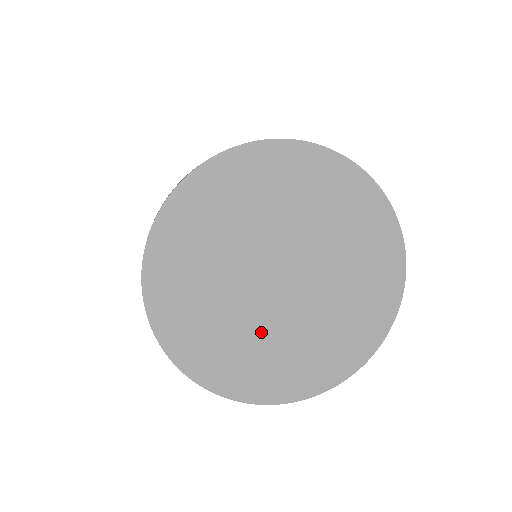
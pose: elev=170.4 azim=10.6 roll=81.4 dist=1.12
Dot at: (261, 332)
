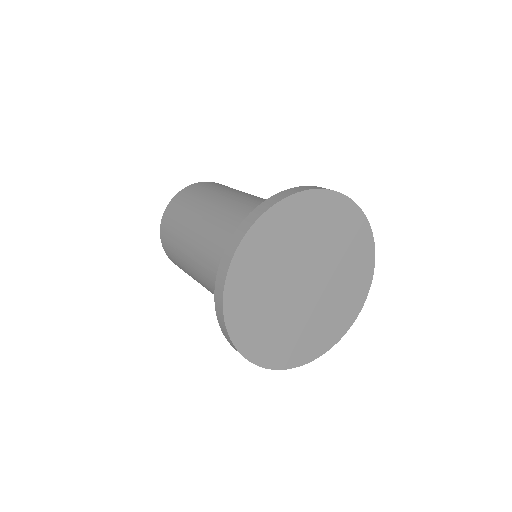
Dot at: (301, 321)
